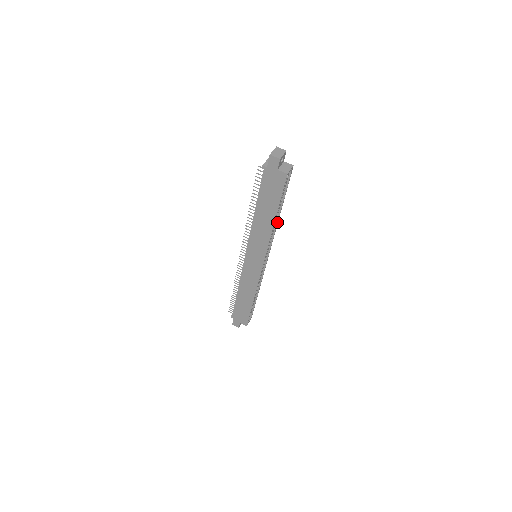
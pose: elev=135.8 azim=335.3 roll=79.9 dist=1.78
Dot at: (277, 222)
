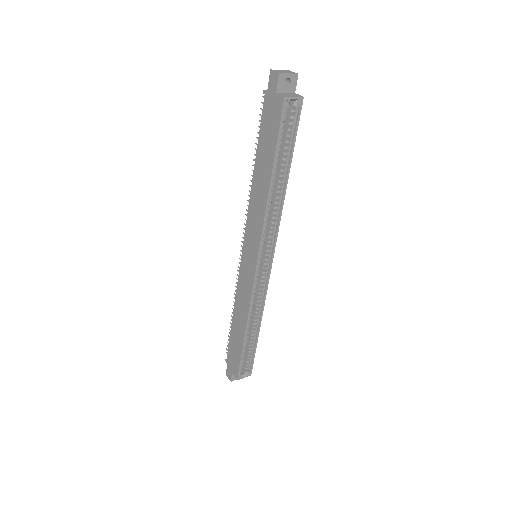
Dot at: (282, 199)
